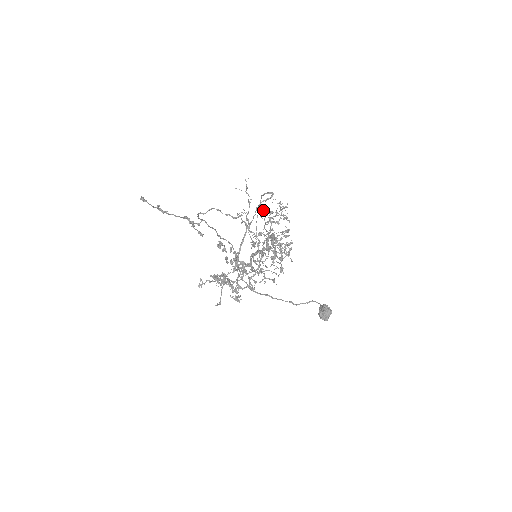
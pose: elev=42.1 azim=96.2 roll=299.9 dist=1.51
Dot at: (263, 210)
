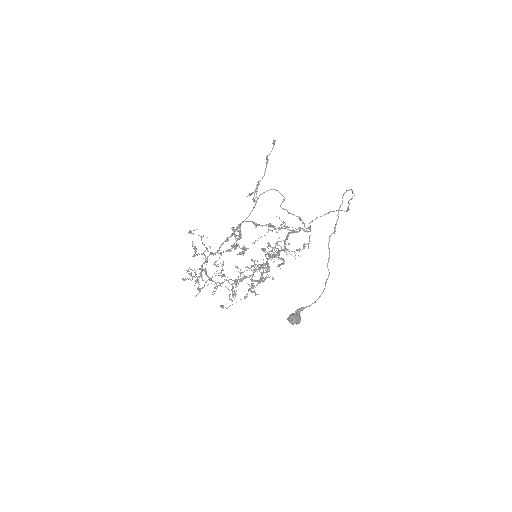
Dot at: occluded
